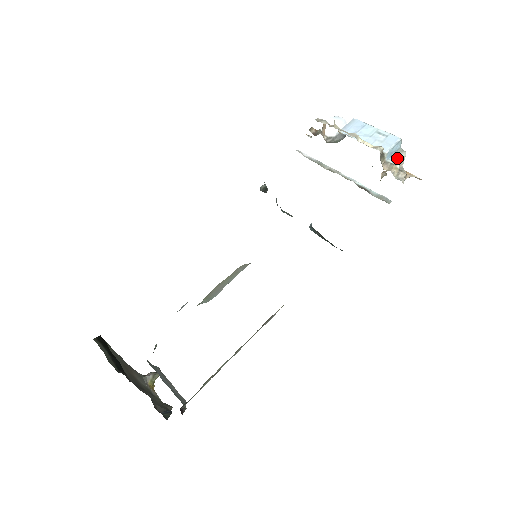
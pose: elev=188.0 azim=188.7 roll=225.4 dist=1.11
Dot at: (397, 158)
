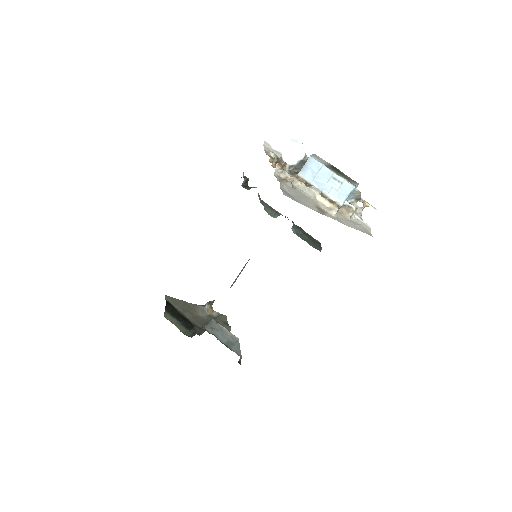
Dot at: (354, 196)
